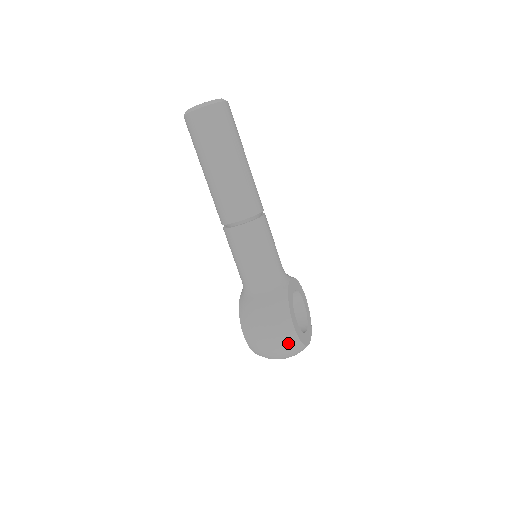
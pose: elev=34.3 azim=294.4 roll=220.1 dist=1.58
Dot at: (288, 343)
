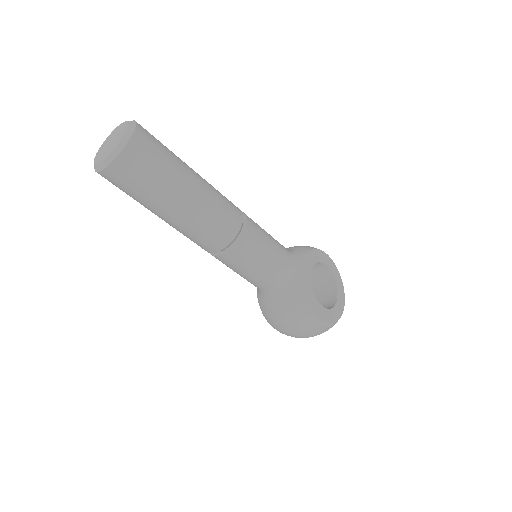
Dot at: (321, 331)
